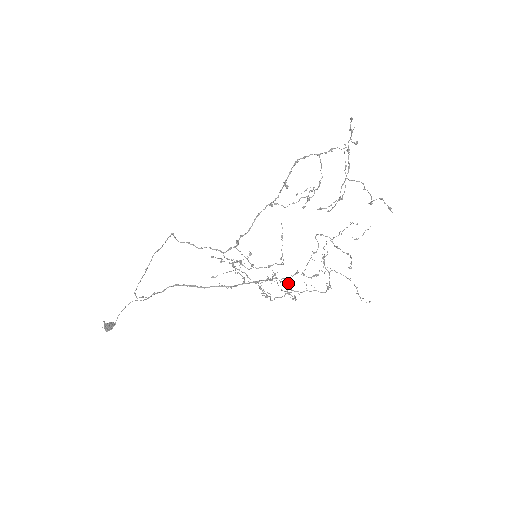
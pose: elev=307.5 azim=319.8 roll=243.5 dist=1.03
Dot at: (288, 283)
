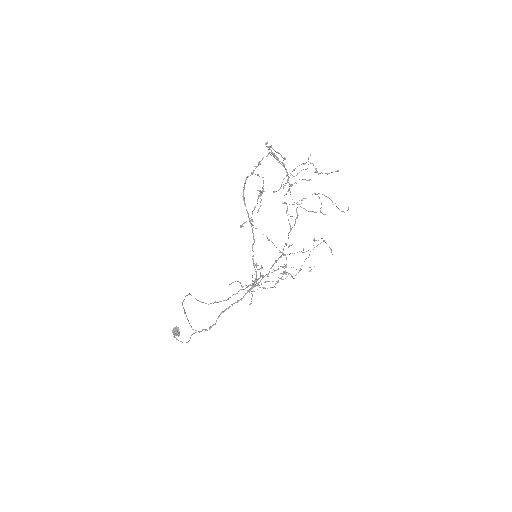
Dot at: (286, 244)
